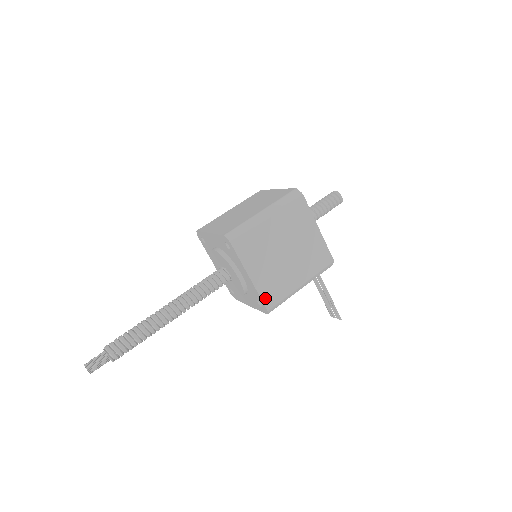
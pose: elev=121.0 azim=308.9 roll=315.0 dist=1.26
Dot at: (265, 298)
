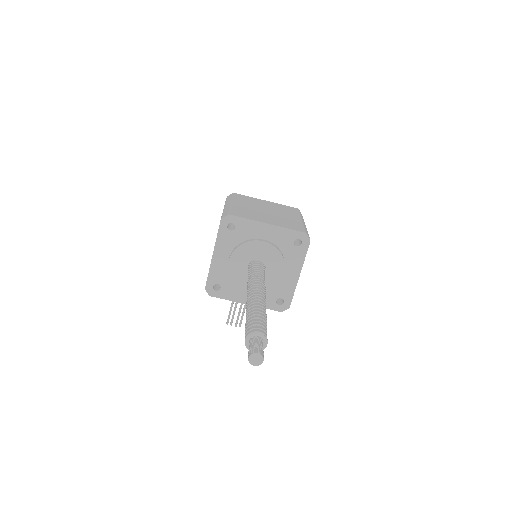
Dot at: (292, 296)
